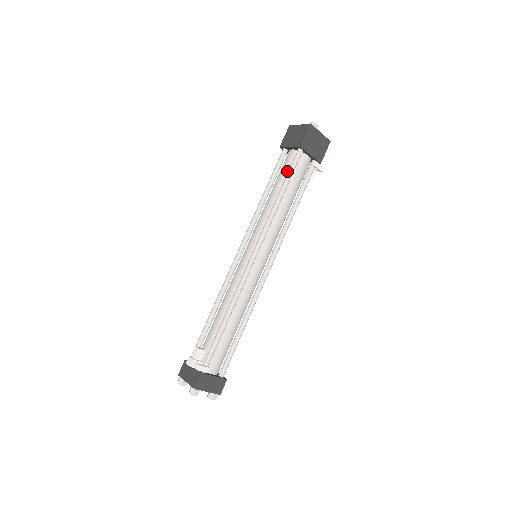
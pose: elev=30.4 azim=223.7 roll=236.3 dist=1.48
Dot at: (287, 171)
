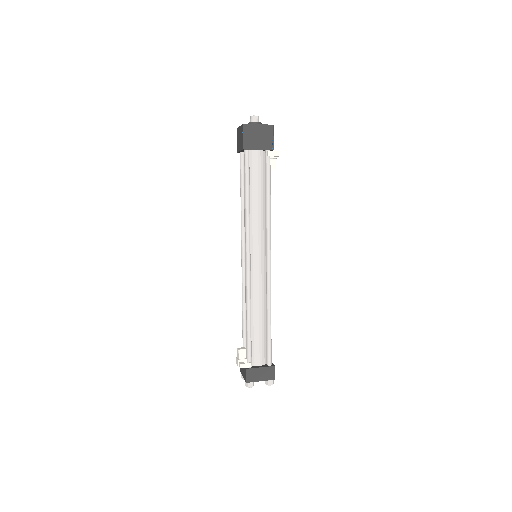
Dot at: occluded
